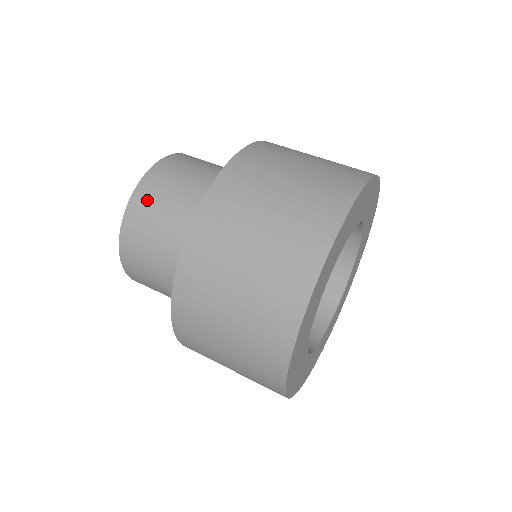
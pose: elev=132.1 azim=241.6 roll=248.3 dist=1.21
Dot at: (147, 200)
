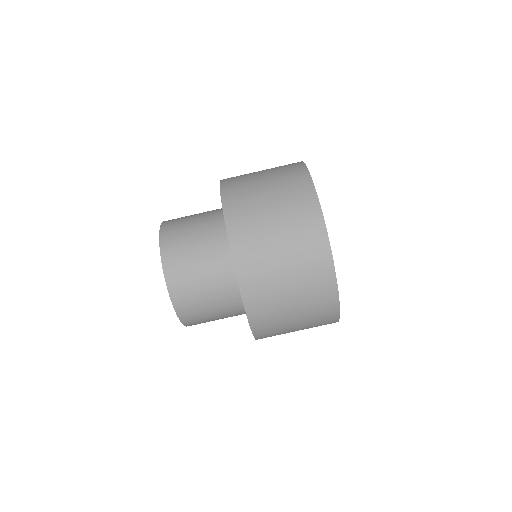
Dot at: (176, 261)
